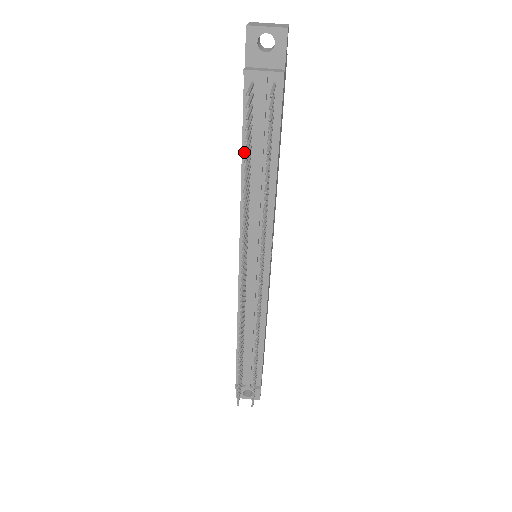
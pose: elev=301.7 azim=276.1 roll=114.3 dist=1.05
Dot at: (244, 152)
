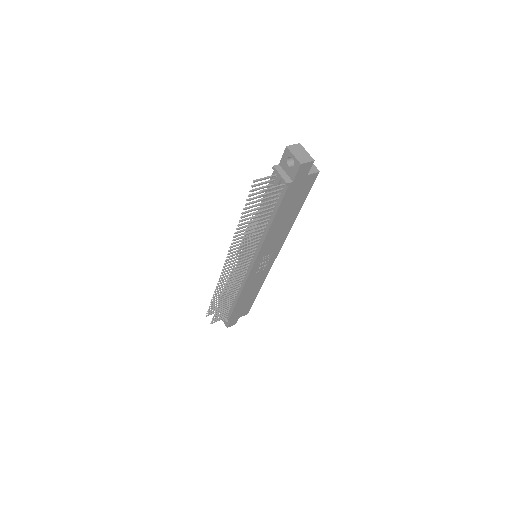
Dot at: occluded
